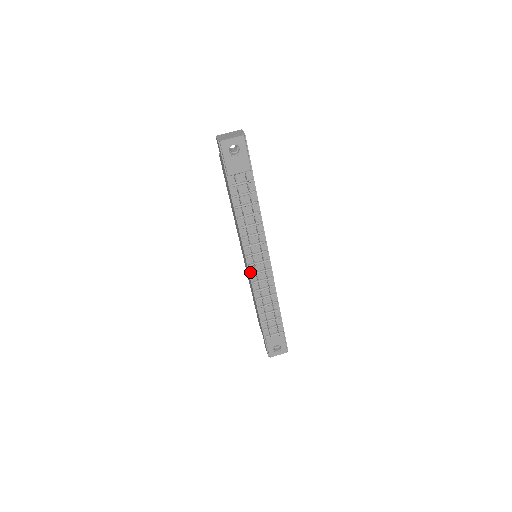
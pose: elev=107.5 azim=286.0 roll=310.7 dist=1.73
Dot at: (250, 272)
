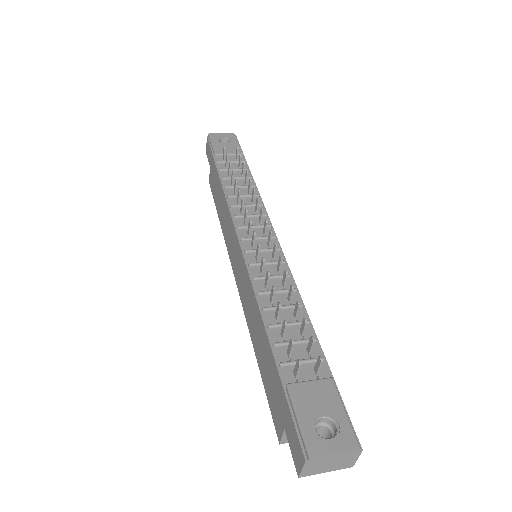
Dot at: (244, 251)
